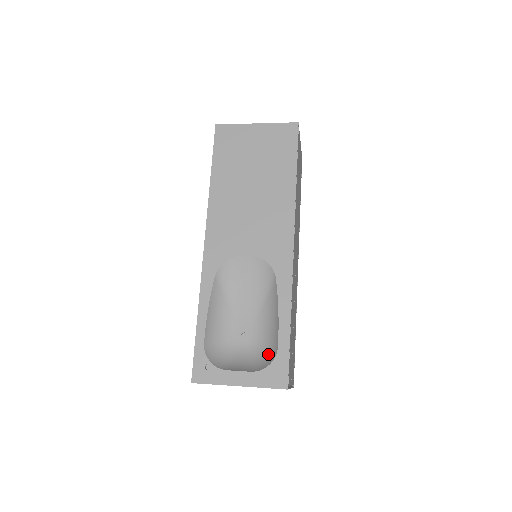
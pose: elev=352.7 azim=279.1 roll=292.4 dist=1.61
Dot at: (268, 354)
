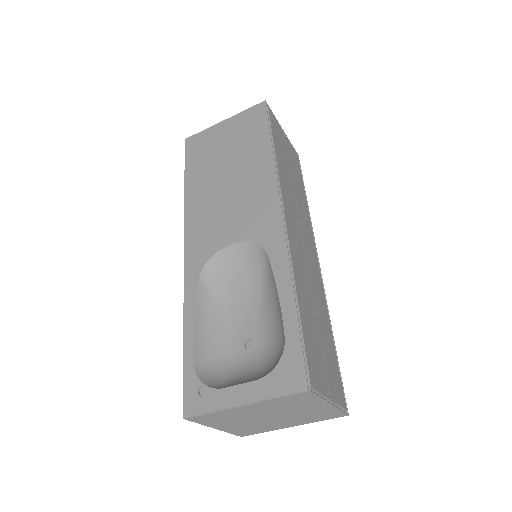
Dot at: (277, 353)
